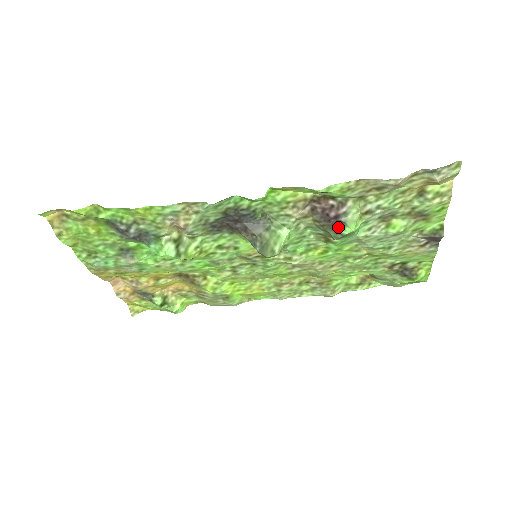
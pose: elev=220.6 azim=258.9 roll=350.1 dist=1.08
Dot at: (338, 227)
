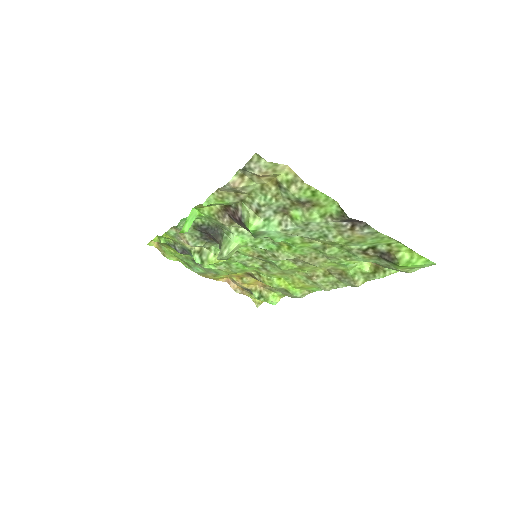
Dot at: (247, 228)
